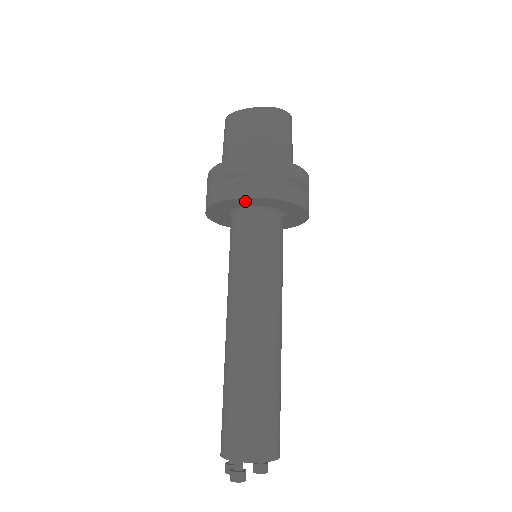
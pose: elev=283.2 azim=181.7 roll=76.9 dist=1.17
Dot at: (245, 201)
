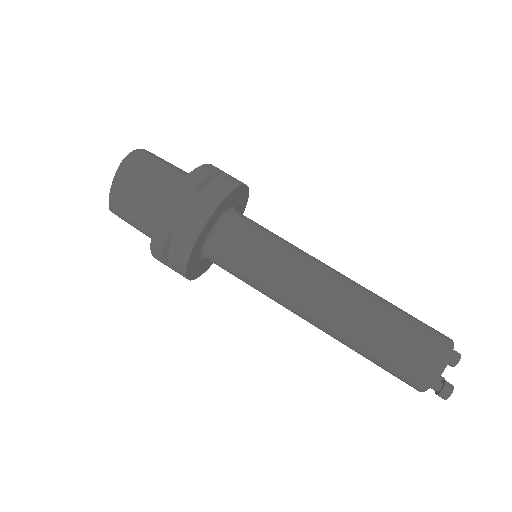
Dot at: (196, 249)
